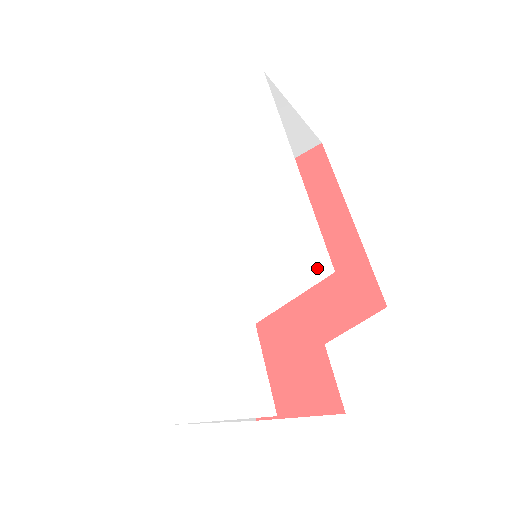
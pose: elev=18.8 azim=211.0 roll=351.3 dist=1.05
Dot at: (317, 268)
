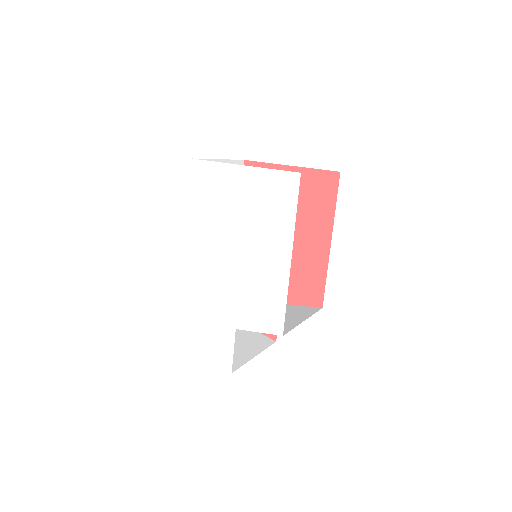
Dot at: (276, 327)
